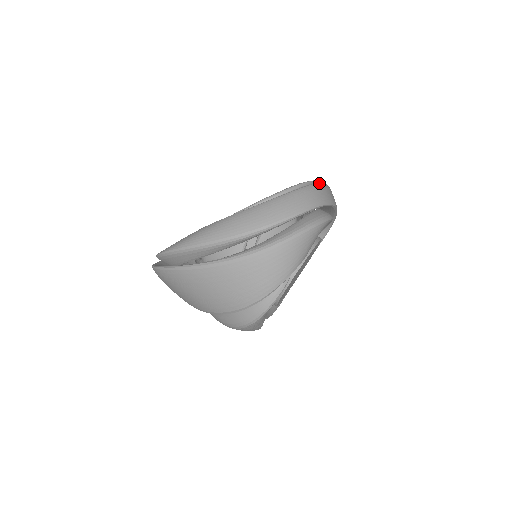
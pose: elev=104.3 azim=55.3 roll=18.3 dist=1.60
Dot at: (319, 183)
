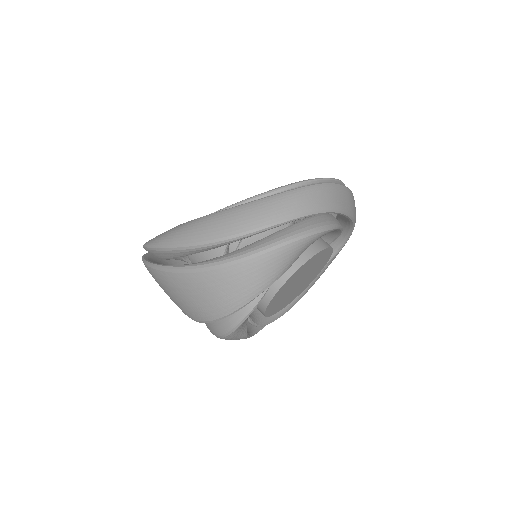
Dot at: (320, 184)
